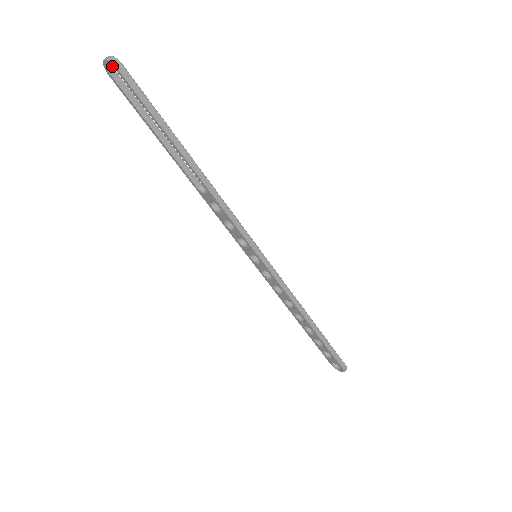
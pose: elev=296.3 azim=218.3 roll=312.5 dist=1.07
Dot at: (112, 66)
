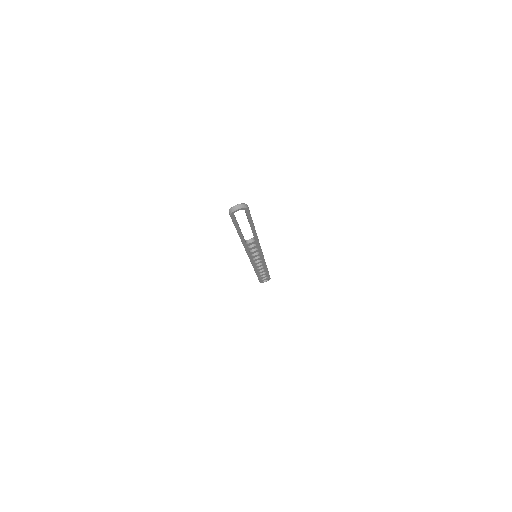
Dot at: (244, 209)
